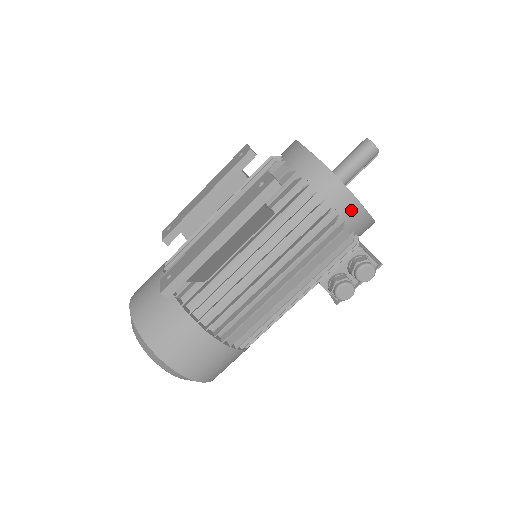
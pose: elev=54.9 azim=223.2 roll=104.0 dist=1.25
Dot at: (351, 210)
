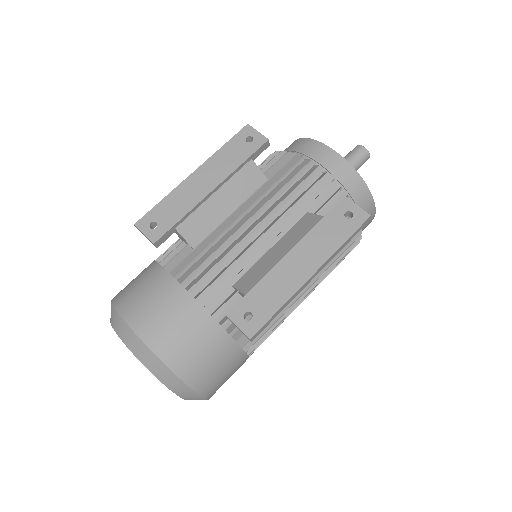
Dot at: (368, 224)
